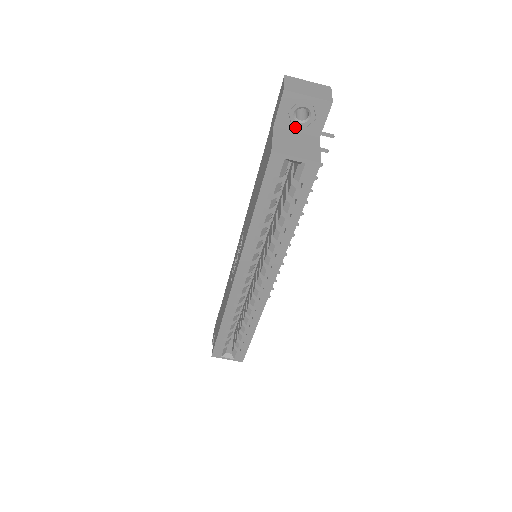
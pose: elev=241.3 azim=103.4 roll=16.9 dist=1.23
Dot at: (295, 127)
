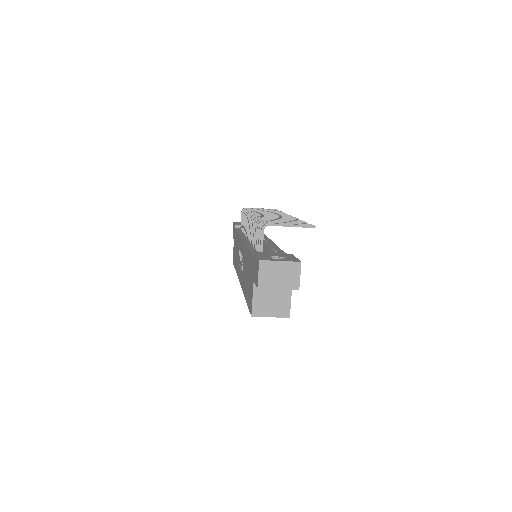
Dot at: occluded
